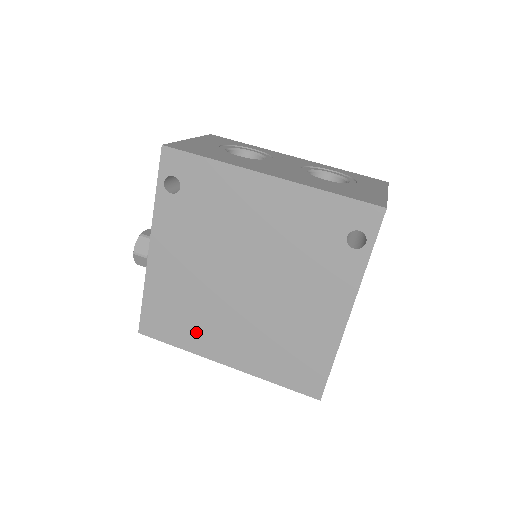
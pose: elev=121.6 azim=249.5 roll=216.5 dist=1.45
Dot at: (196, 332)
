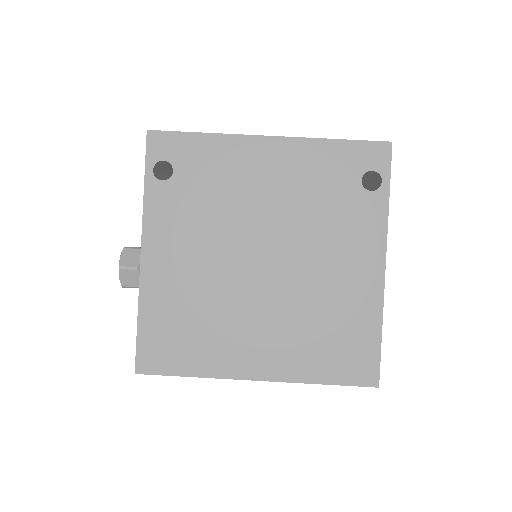
Dot at: (212, 346)
